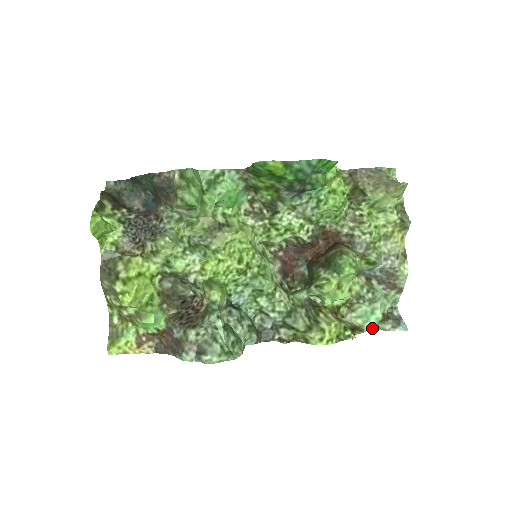
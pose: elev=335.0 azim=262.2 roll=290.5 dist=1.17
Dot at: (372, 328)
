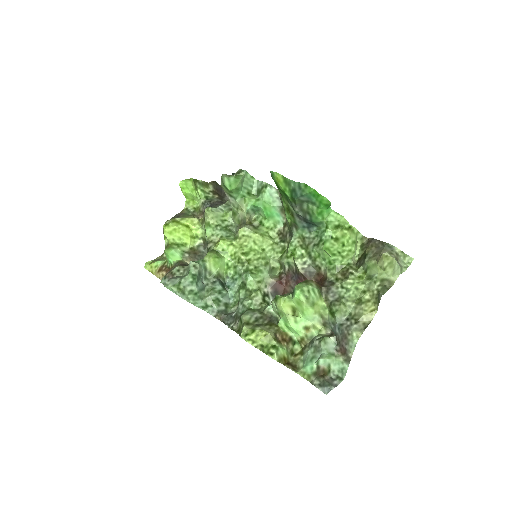
Dot at: (304, 375)
